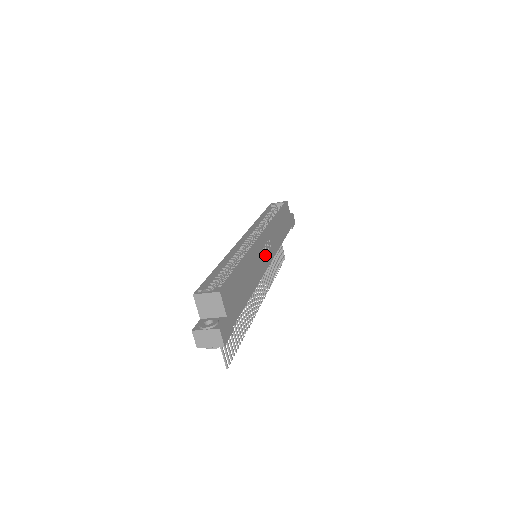
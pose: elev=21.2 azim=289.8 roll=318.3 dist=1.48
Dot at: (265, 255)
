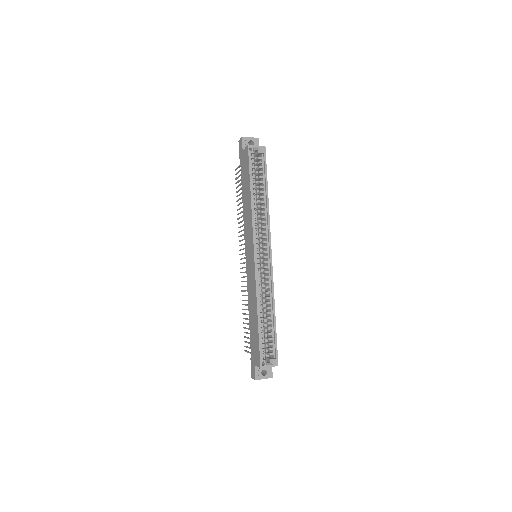
Dot at: occluded
